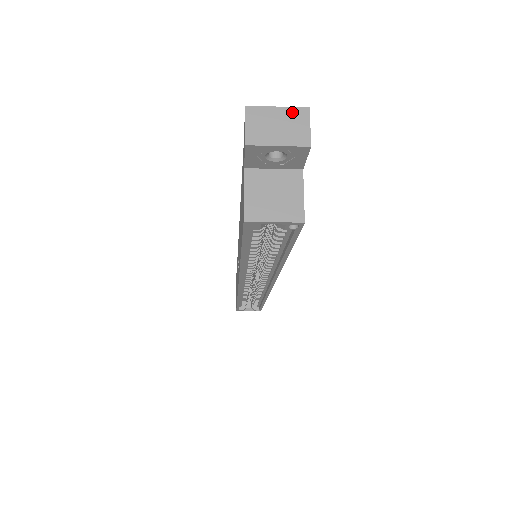
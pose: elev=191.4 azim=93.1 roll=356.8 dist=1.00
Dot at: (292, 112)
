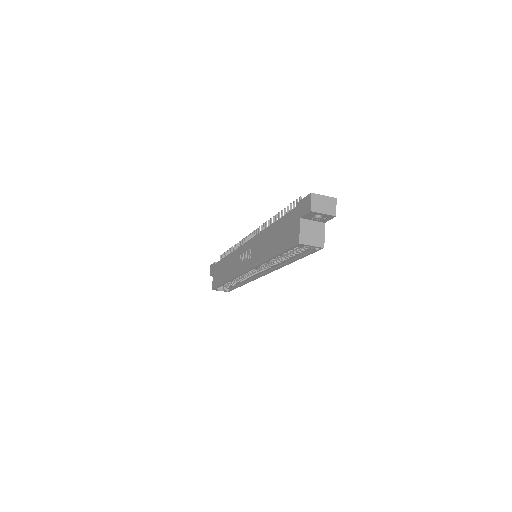
Dot at: (330, 199)
